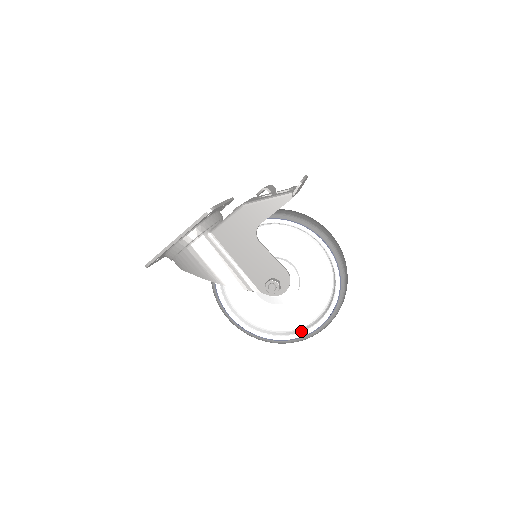
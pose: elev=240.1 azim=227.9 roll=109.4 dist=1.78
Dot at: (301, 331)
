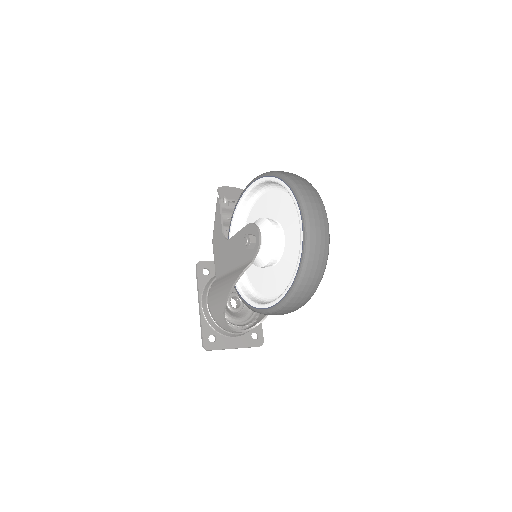
Dot at: (301, 237)
